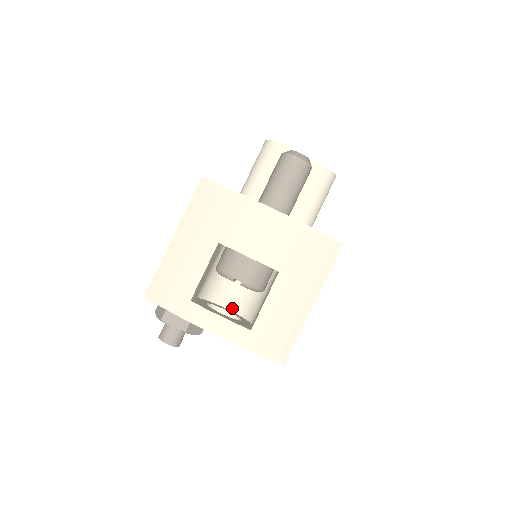
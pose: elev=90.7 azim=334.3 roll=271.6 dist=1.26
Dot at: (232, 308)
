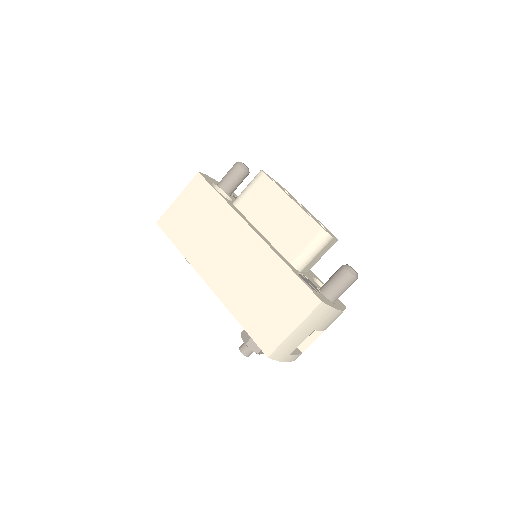
Dot at: occluded
